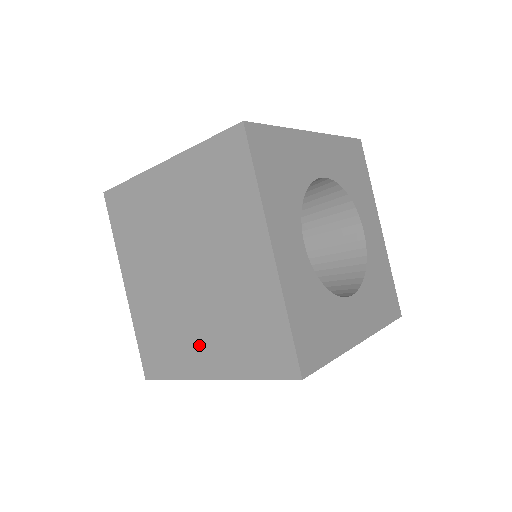
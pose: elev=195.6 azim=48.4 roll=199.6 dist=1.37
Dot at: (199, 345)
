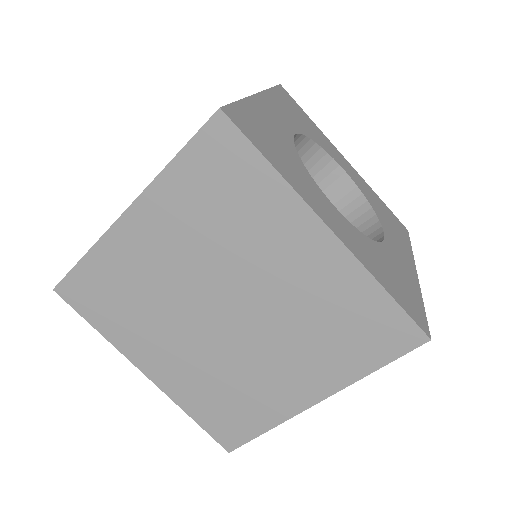
Dot at: occluded
